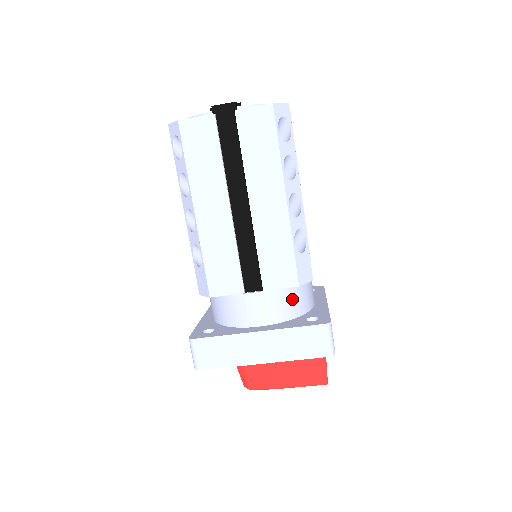
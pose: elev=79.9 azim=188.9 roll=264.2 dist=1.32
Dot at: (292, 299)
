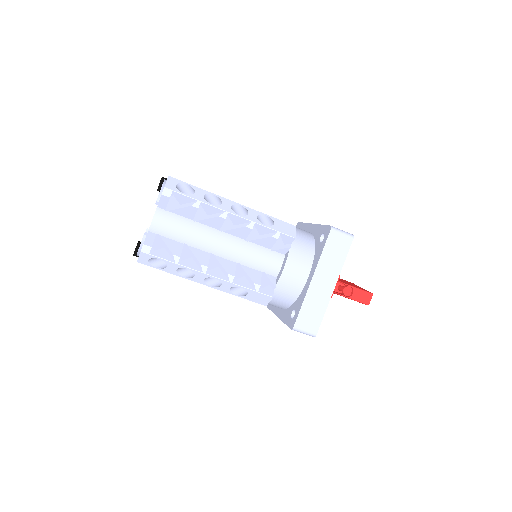
Dot at: (278, 300)
